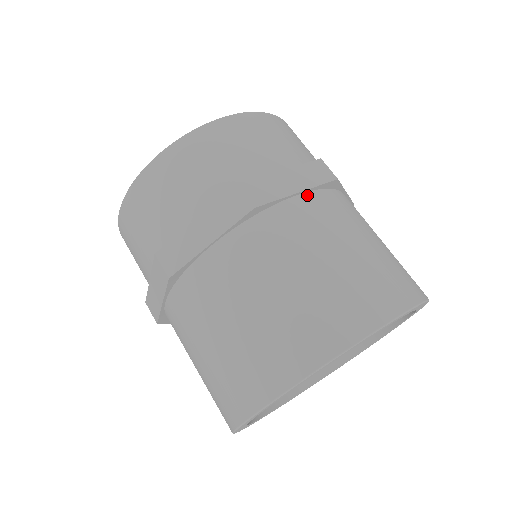
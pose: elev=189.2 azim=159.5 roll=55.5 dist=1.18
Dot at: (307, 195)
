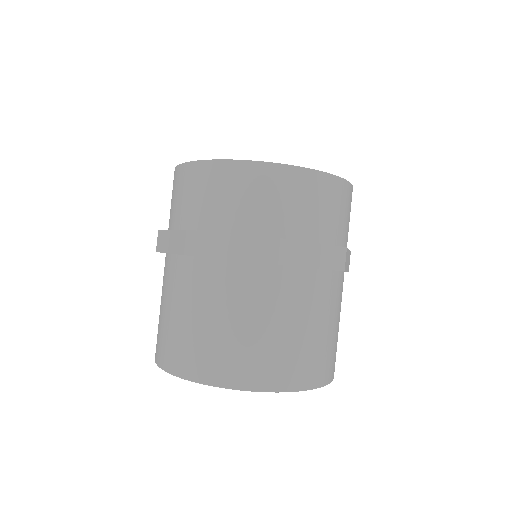
Dot at: occluded
